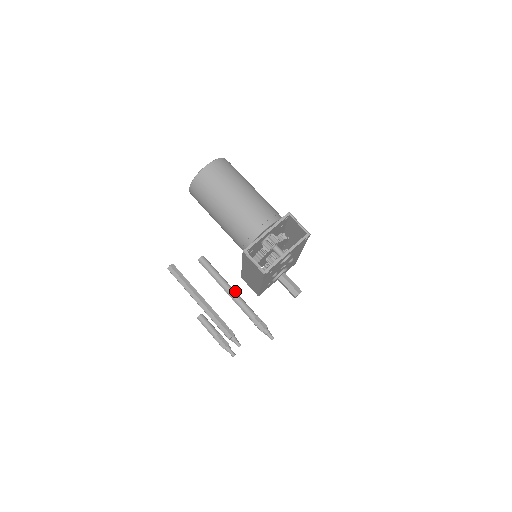
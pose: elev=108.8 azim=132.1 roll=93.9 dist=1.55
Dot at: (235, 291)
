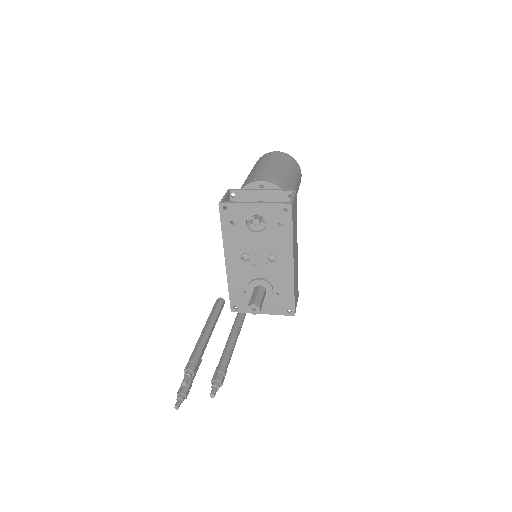
Dot at: (236, 339)
